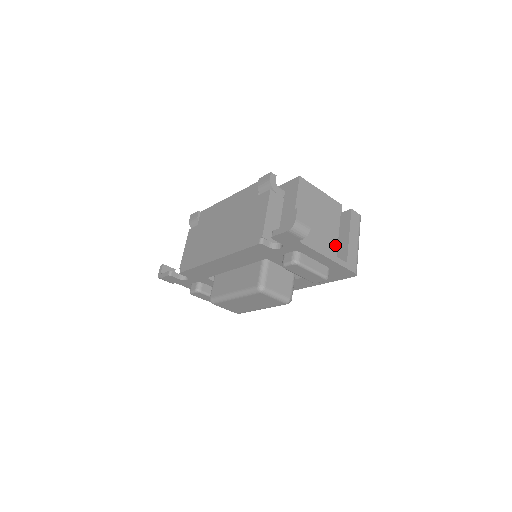
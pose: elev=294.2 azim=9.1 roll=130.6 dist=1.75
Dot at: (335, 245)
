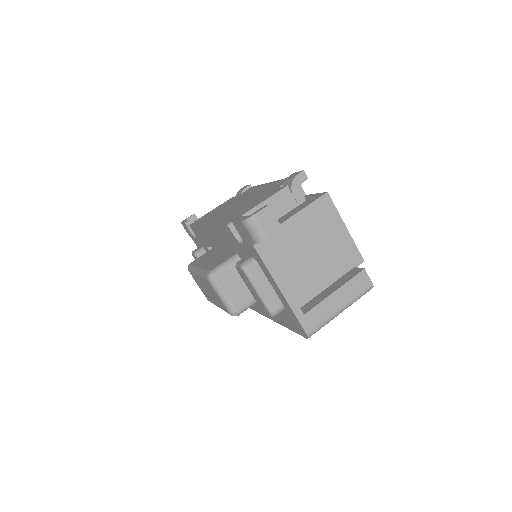
Dot at: (315, 291)
